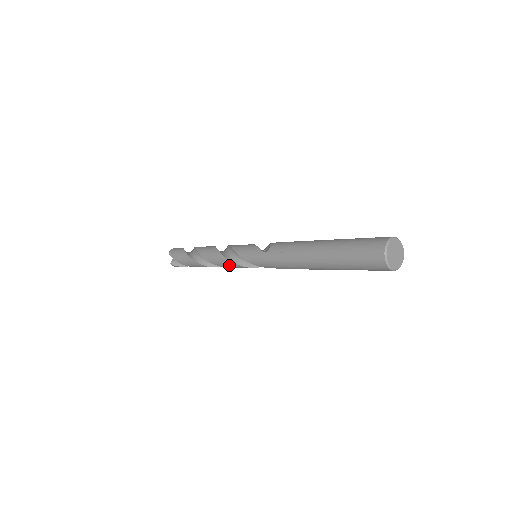
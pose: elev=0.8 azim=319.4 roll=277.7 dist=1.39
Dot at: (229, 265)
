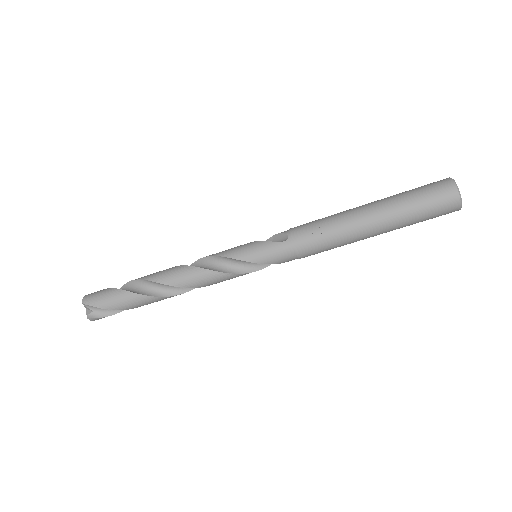
Dot at: (217, 279)
